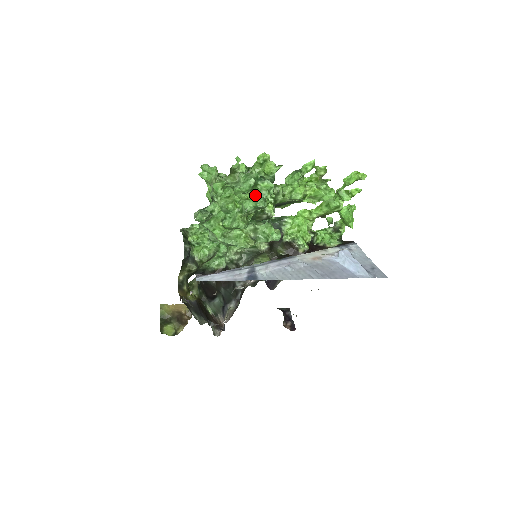
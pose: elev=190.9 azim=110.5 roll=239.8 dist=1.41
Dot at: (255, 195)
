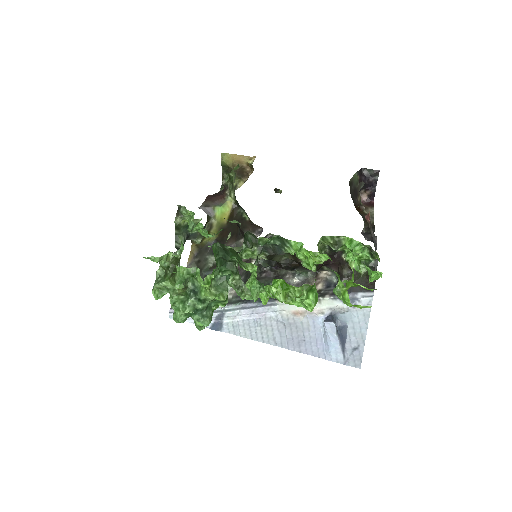
Dot at: occluded
